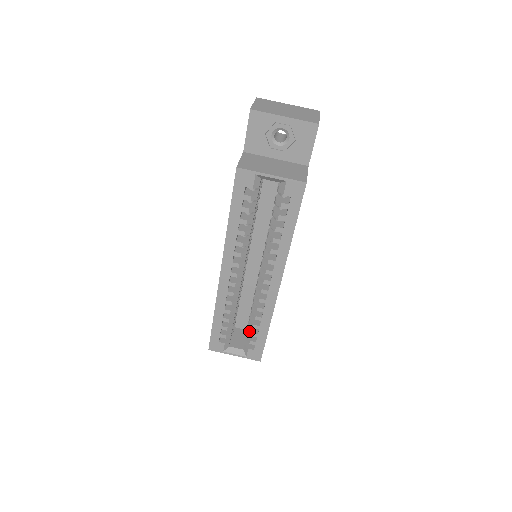
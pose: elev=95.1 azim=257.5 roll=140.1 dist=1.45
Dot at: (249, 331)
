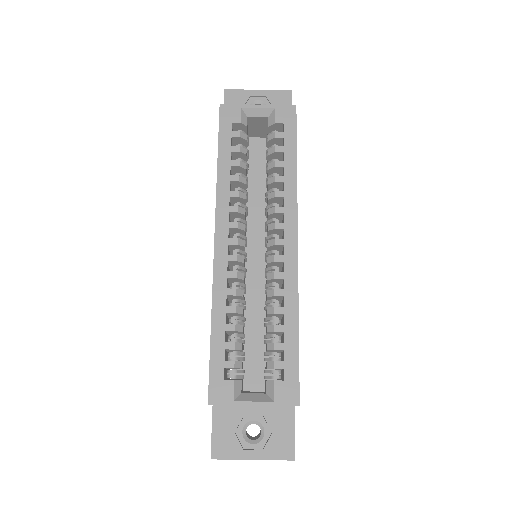
Dot at: (269, 345)
